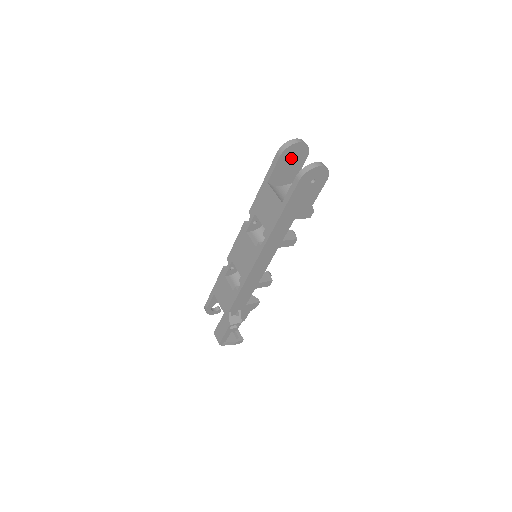
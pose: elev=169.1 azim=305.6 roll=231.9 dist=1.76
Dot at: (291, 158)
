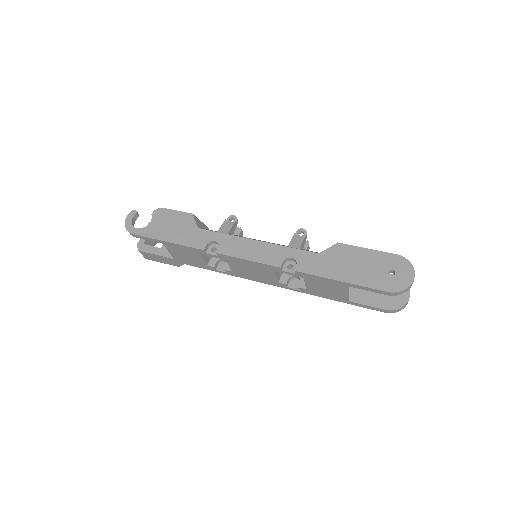
Dot at: (388, 274)
